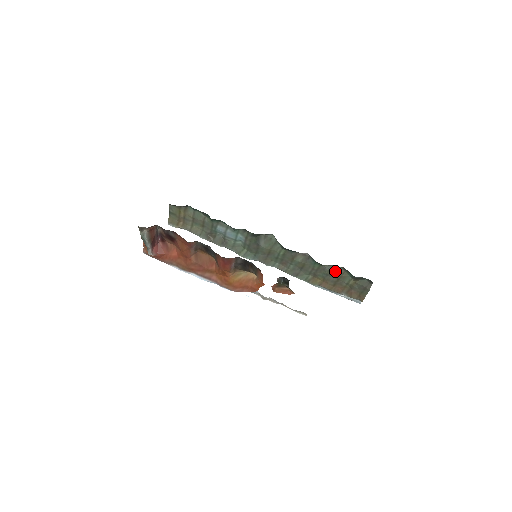
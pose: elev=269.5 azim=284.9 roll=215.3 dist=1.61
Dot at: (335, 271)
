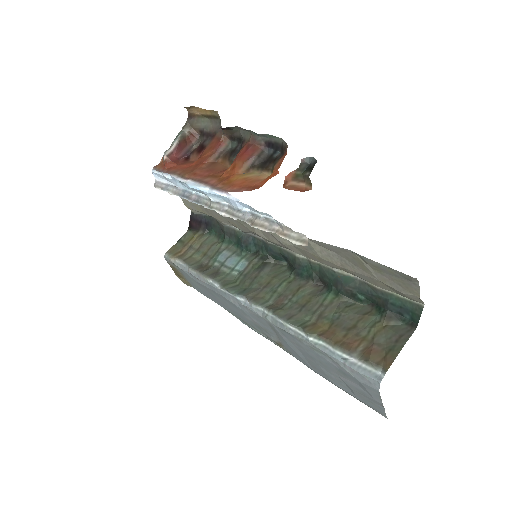
Dot at: (355, 309)
